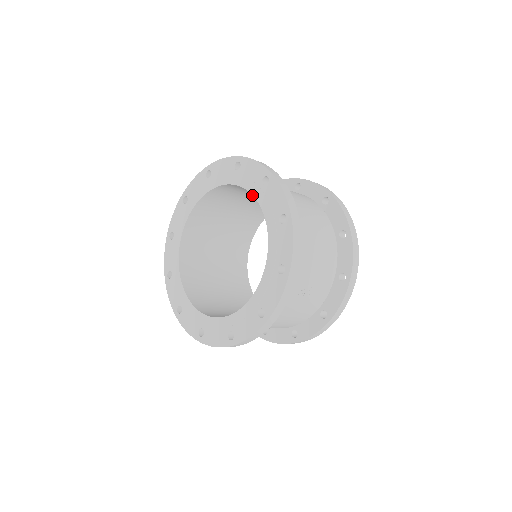
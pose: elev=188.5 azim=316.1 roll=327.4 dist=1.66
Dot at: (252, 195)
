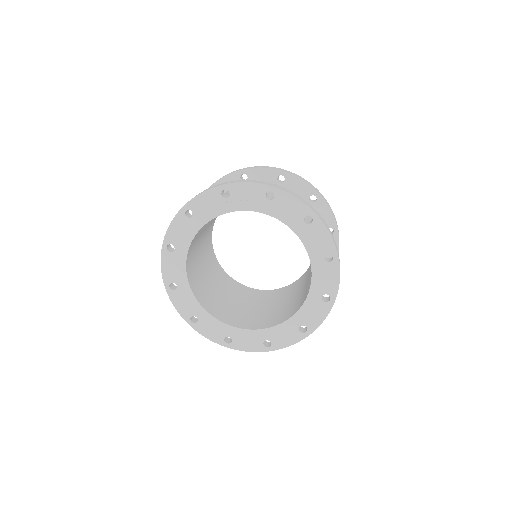
Dot at: occluded
